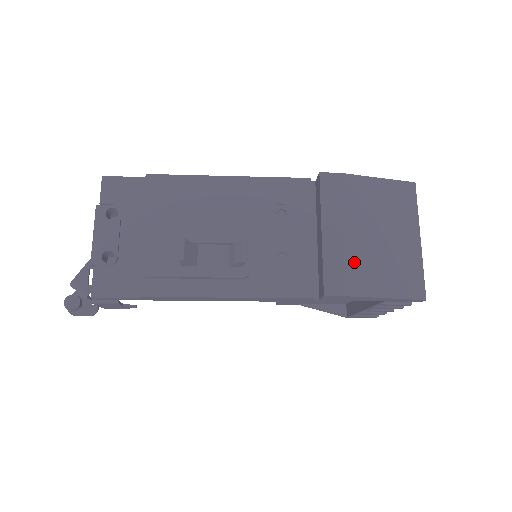
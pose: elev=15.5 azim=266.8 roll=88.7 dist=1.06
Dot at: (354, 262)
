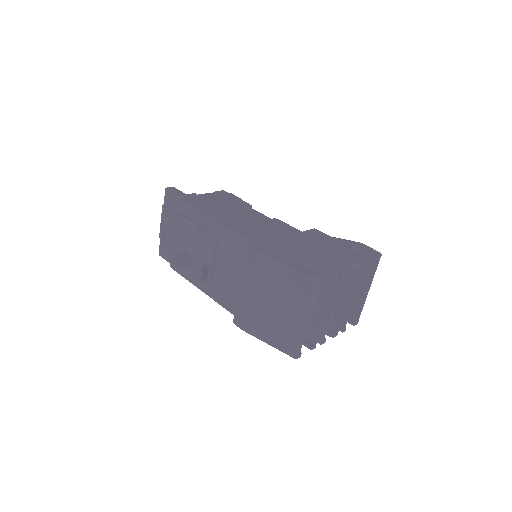
Dot at: (253, 314)
